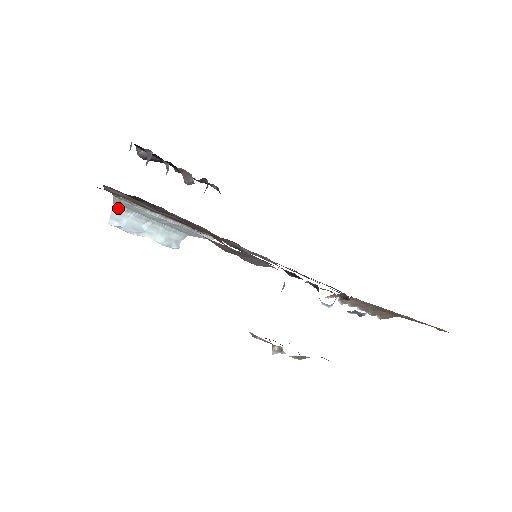
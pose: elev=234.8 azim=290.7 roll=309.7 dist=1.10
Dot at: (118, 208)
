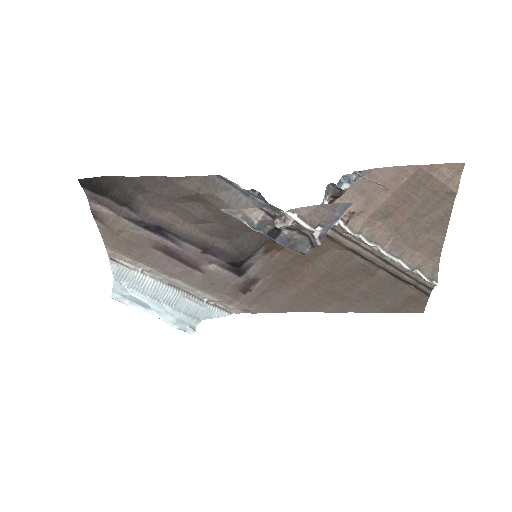
Dot at: (119, 283)
